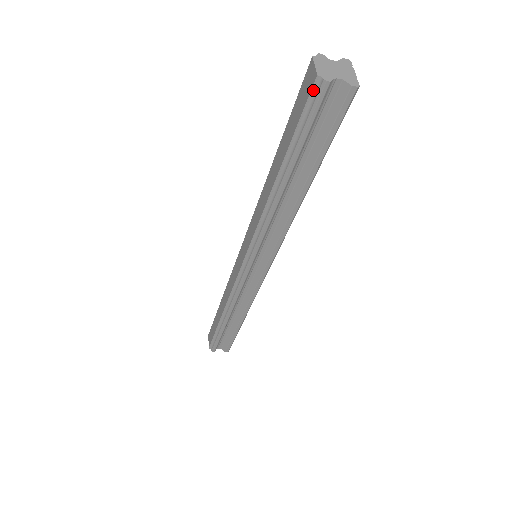
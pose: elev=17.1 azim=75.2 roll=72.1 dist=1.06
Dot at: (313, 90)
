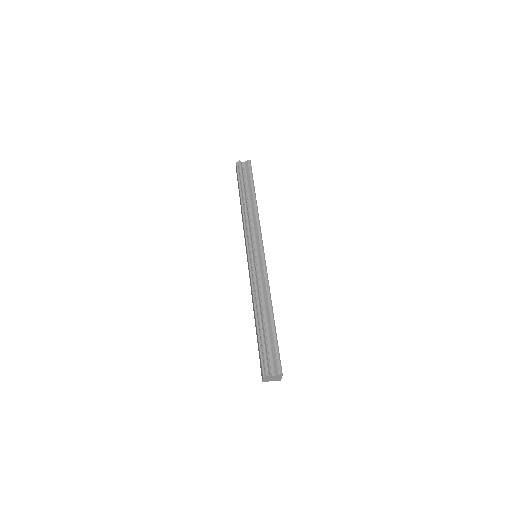
Dot at: occluded
